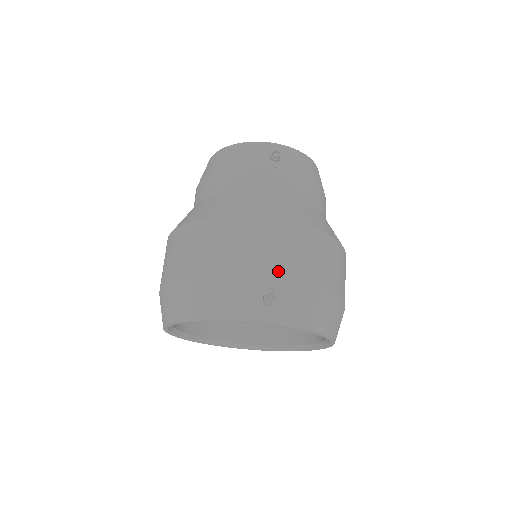
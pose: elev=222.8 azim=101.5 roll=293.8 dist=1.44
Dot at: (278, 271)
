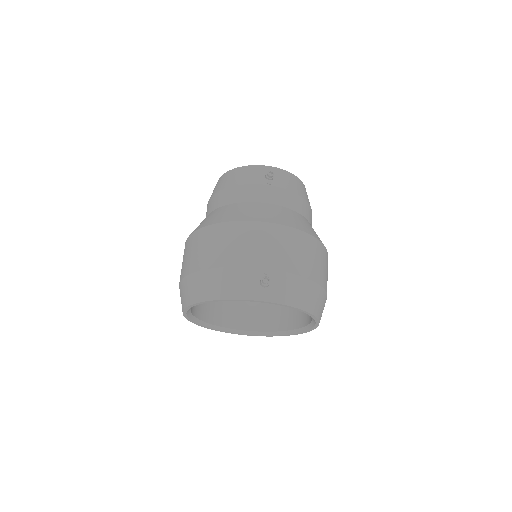
Dot at: (271, 261)
